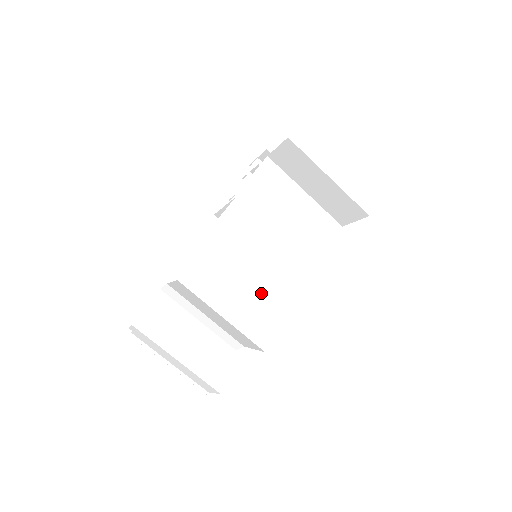
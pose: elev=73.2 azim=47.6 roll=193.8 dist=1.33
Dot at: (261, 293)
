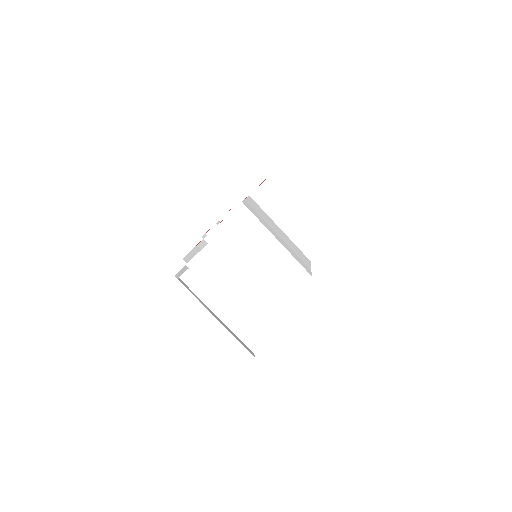
Dot at: (289, 251)
